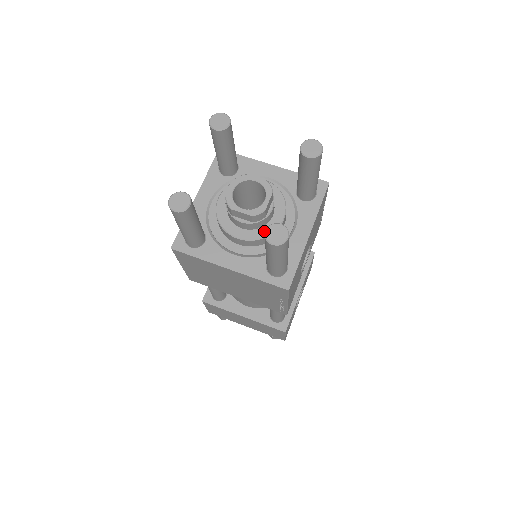
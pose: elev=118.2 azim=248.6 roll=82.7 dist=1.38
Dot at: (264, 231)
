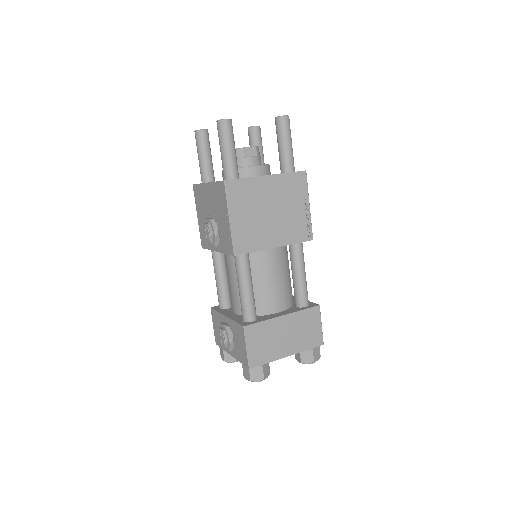
Dot at: occluded
